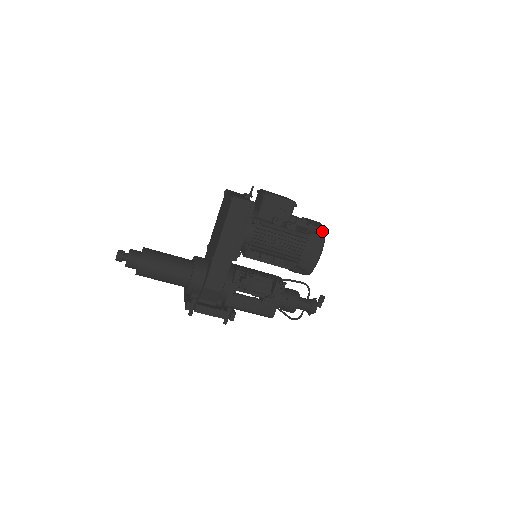
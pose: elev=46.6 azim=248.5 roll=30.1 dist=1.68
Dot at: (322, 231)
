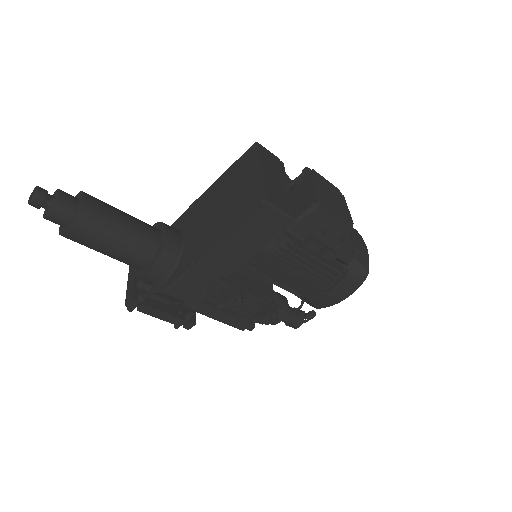
Dot at: (365, 273)
